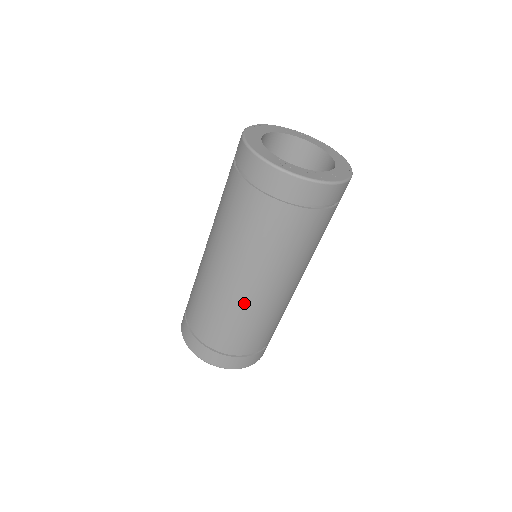
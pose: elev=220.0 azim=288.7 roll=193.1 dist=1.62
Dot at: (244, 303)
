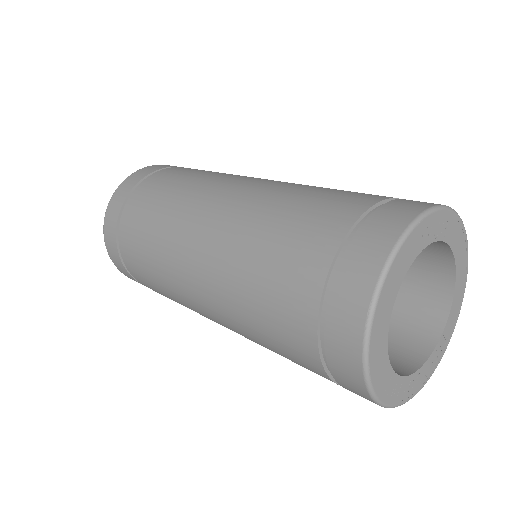
Dot at: occluded
